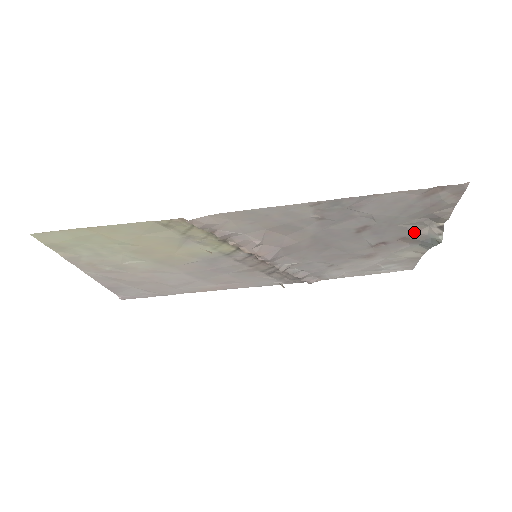
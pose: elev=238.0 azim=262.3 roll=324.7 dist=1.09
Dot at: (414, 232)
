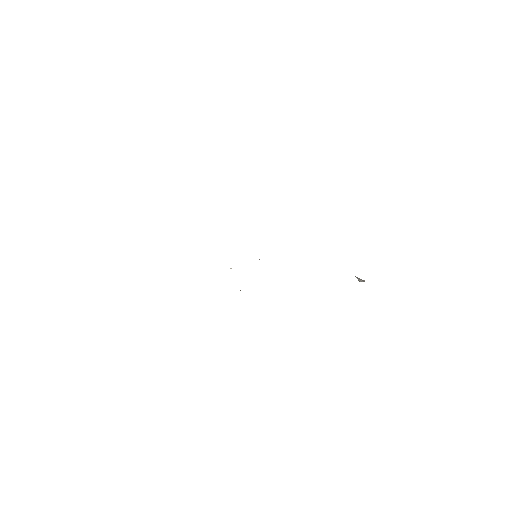
Dot at: occluded
